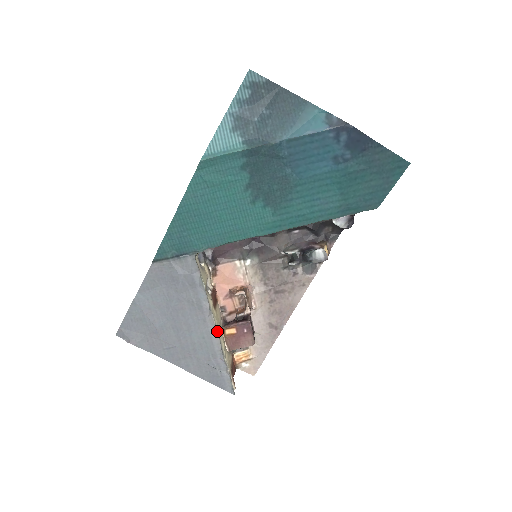
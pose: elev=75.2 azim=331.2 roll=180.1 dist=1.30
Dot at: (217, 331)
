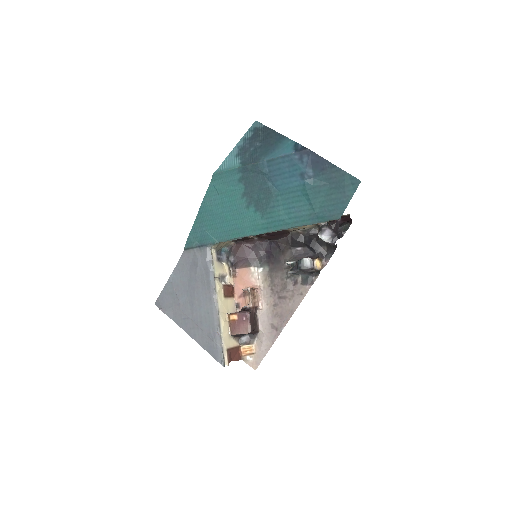
Dot at: (218, 309)
